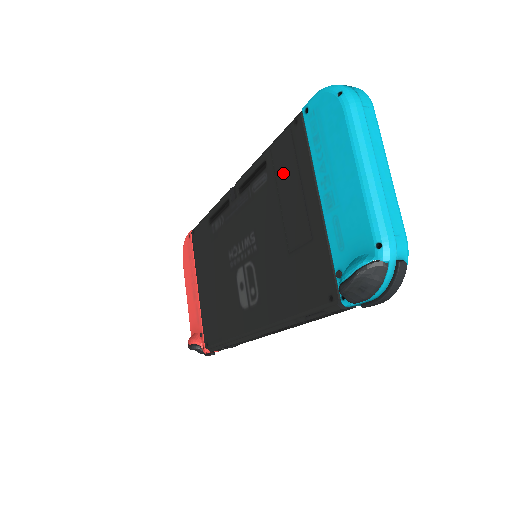
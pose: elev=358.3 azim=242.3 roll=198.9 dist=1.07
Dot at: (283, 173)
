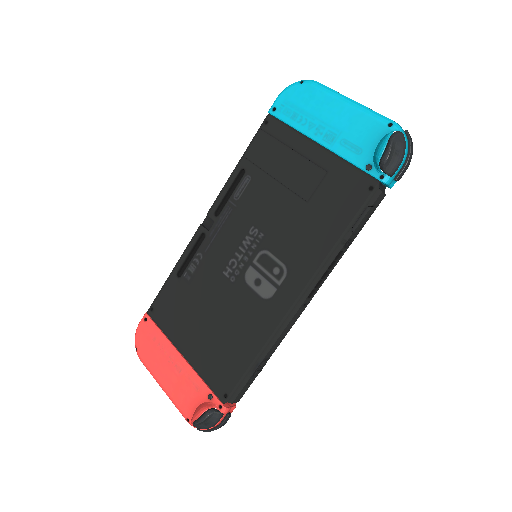
Dot at: (269, 160)
